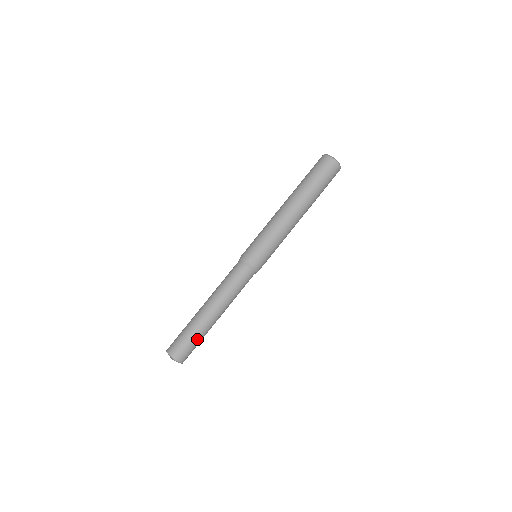
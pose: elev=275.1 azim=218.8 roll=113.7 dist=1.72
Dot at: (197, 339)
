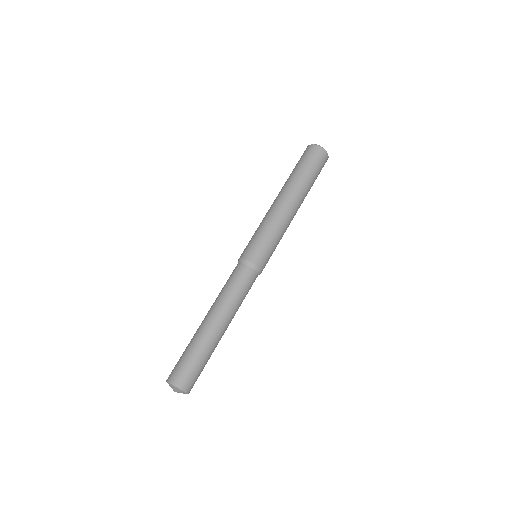
Dot at: (194, 353)
